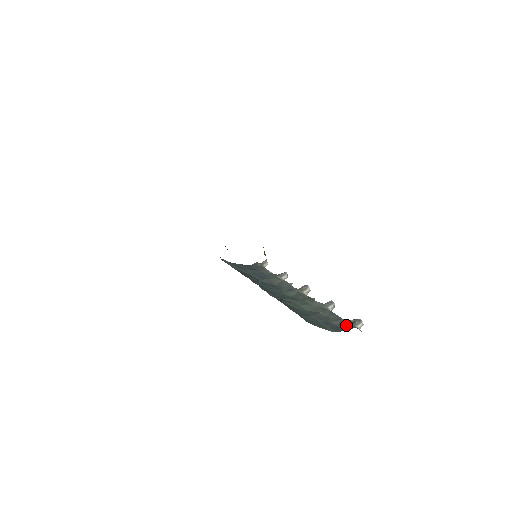
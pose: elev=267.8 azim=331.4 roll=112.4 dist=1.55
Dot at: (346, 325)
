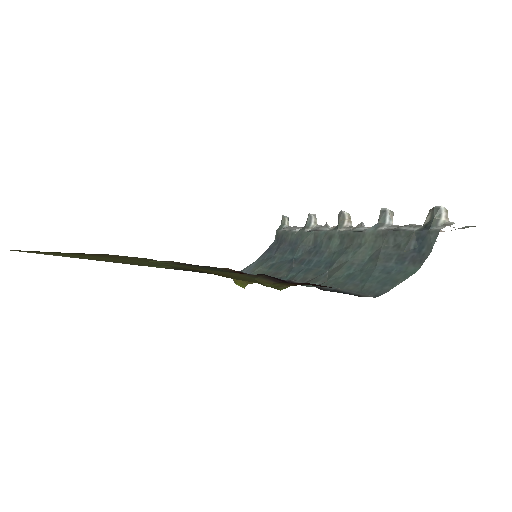
Dot at: (426, 237)
